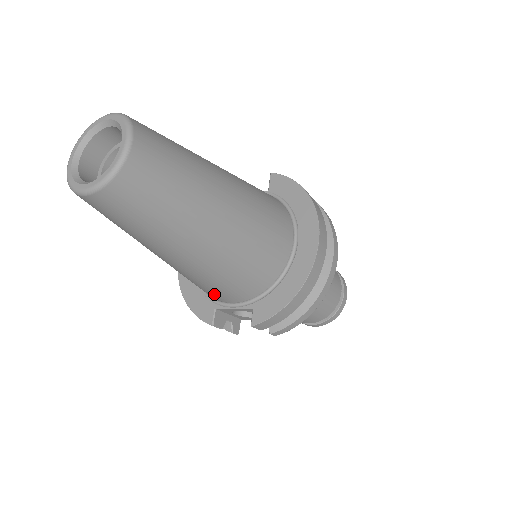
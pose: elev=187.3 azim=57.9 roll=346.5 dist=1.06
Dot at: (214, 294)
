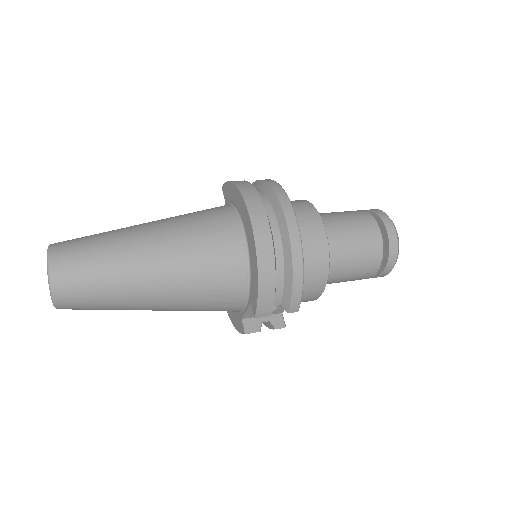
Dot at: (223, 310)
